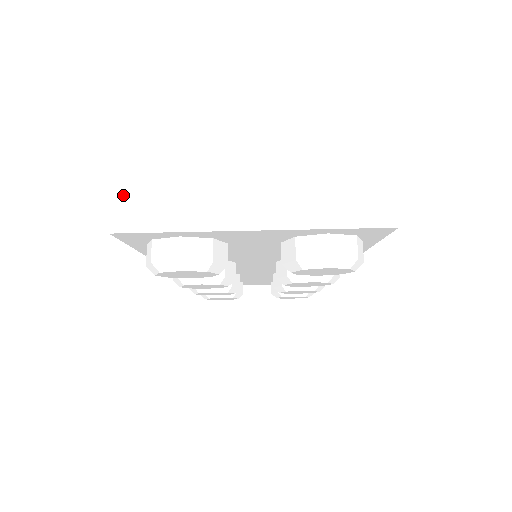
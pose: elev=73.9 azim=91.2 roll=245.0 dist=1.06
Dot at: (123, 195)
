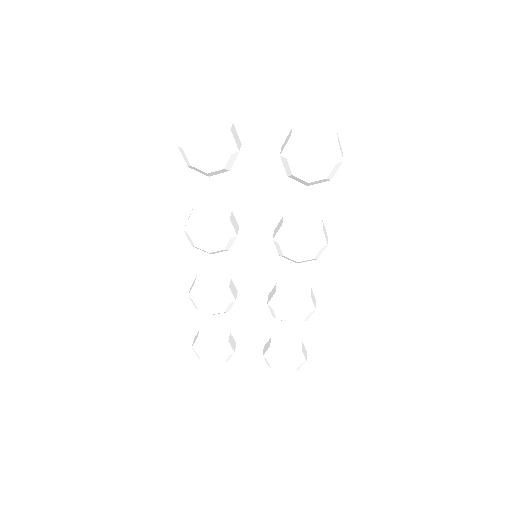
Dot at: (181, 80)
